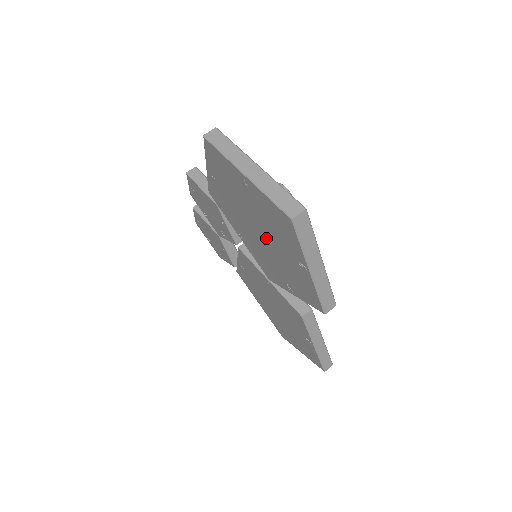
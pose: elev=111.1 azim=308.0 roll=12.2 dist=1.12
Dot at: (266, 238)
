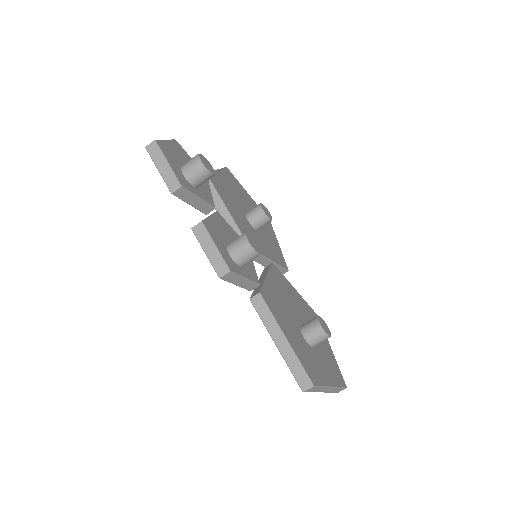
Dot at: occluded
